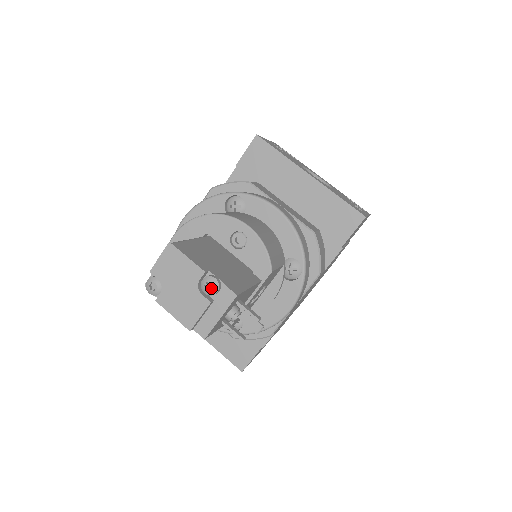
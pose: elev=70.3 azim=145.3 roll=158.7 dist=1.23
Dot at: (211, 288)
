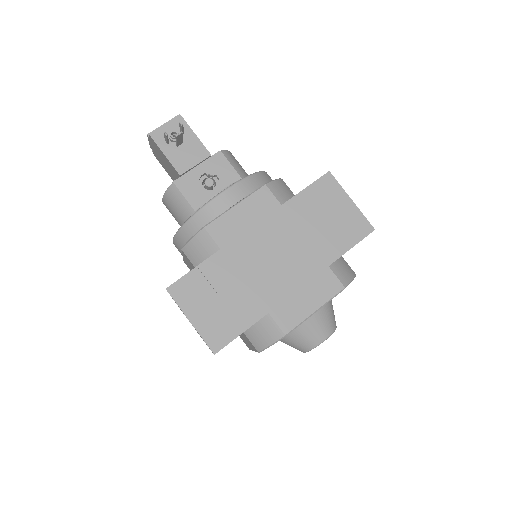
Dot at: occluded
